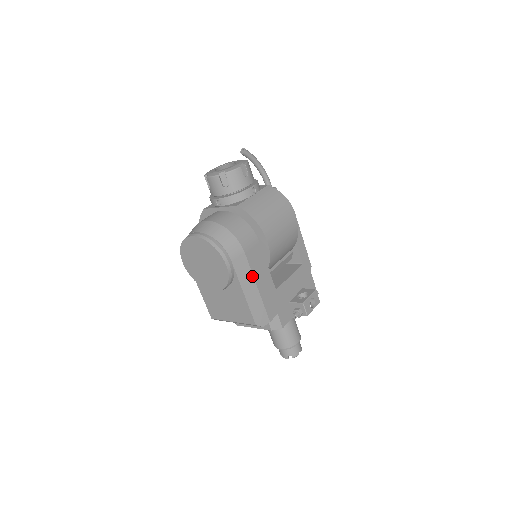
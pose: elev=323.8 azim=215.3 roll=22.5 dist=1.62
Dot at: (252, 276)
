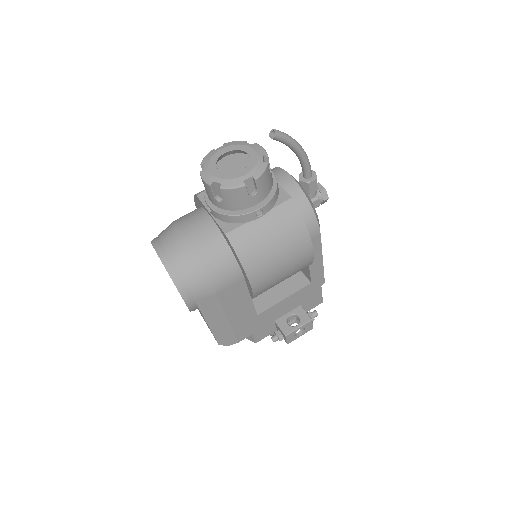
Dot at: (223, 311)
